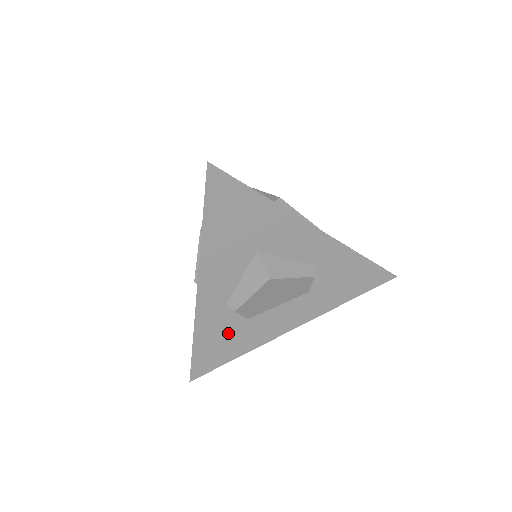
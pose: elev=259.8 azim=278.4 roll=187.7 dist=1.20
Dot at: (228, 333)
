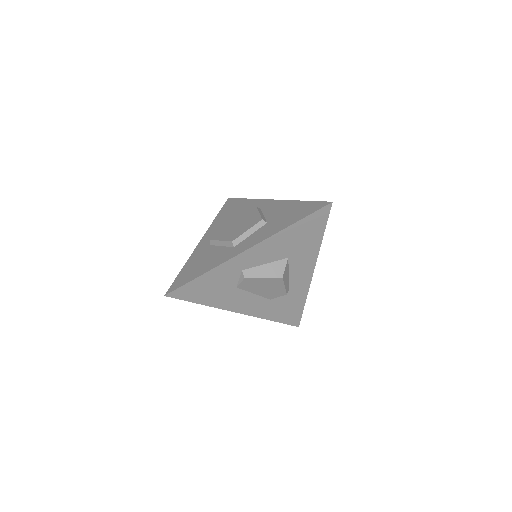
Dot at: (220, 286)
